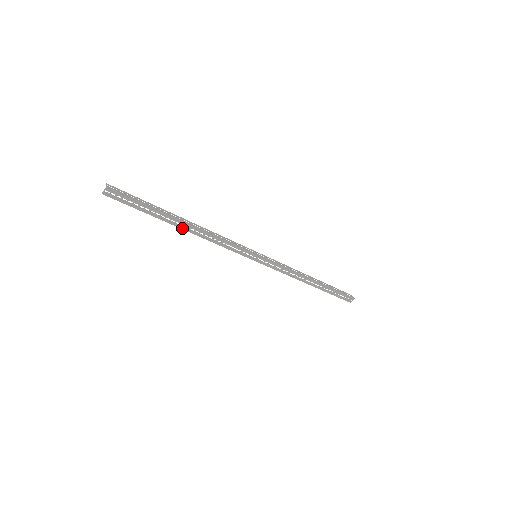
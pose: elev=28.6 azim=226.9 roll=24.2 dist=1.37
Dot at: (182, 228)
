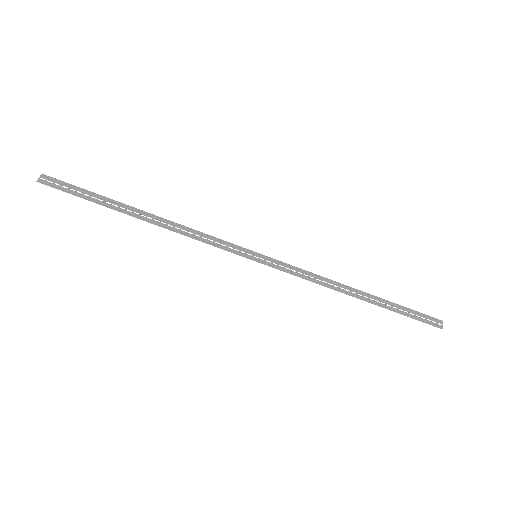
Dot at: (143, 220)
